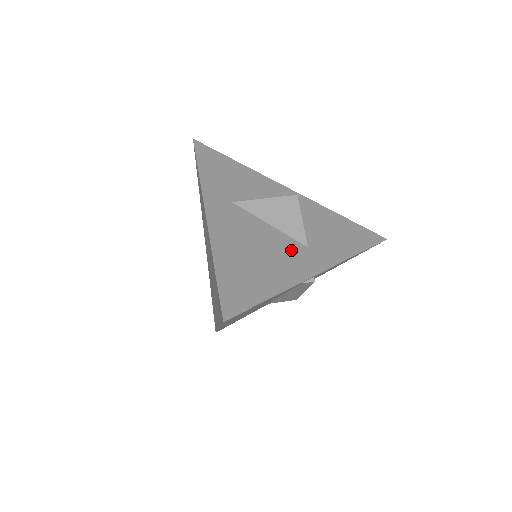
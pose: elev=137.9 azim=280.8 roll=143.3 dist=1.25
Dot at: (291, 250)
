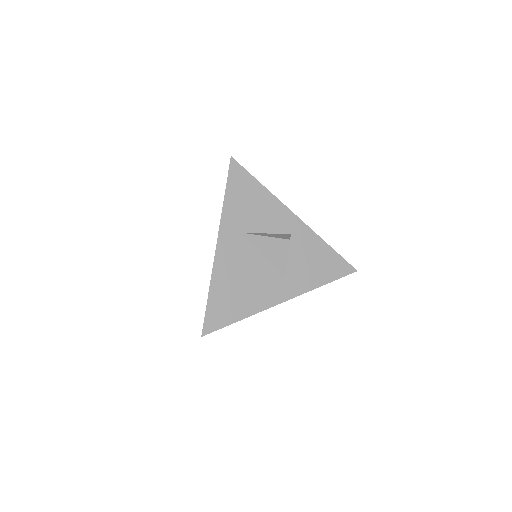
Dot at: (270, 281)
